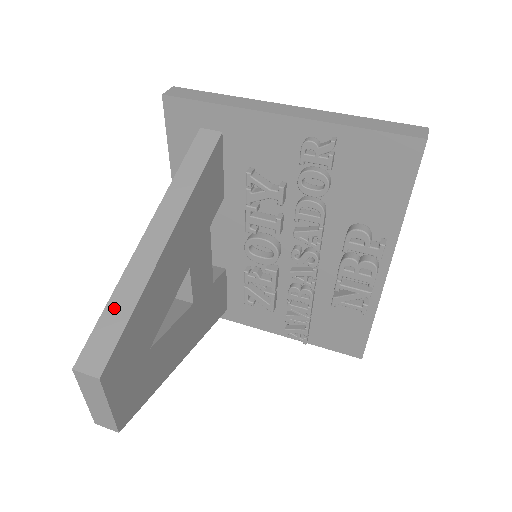
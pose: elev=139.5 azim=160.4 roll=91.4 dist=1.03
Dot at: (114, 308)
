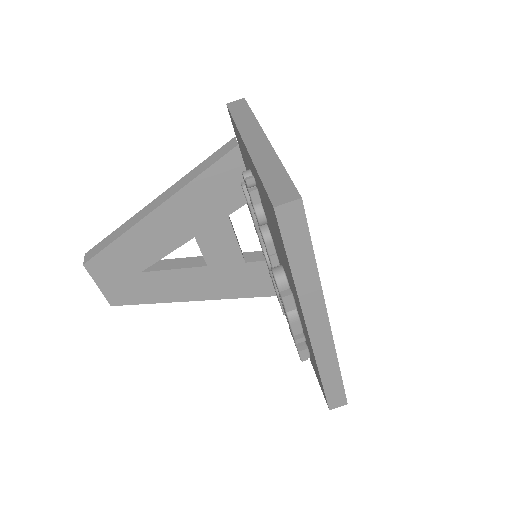
Dot at: (114, 234)
